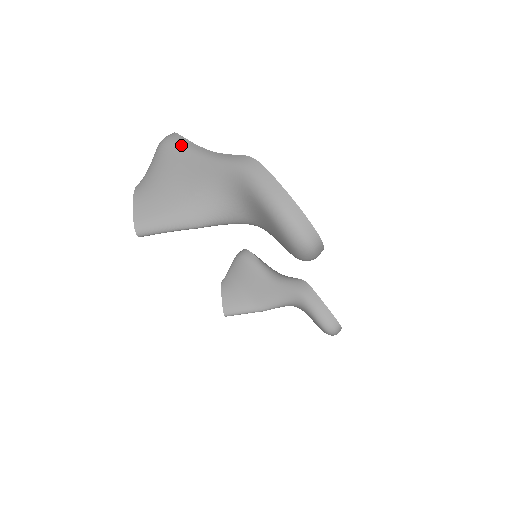
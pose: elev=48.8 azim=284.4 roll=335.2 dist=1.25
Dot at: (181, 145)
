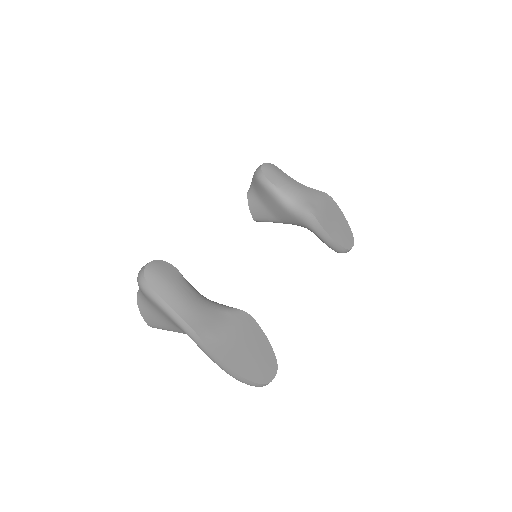
Dot at: (154, 300)
